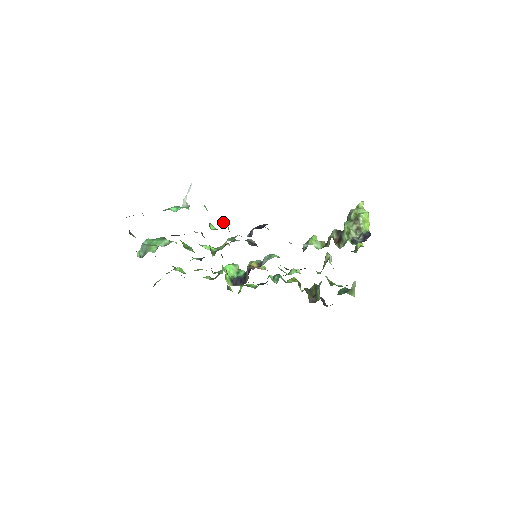
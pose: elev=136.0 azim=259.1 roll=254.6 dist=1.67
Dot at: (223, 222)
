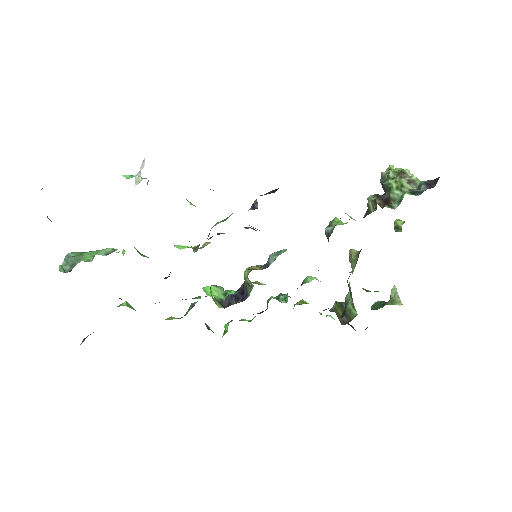
Dot at: (210, 189)
